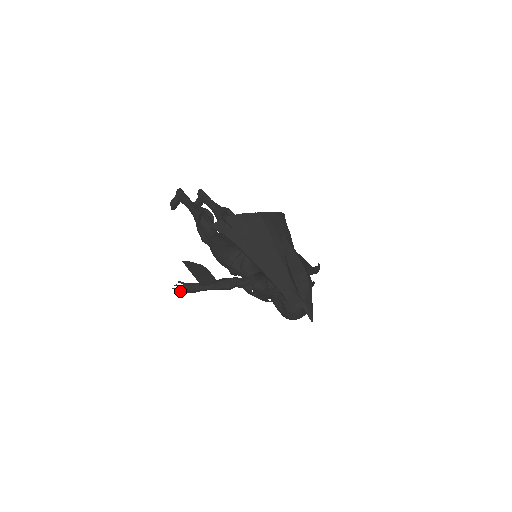
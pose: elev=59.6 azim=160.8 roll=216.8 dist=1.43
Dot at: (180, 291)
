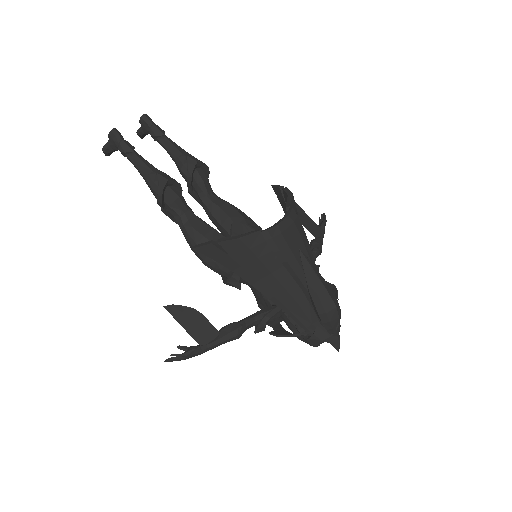
Dot at: (174, 360)
